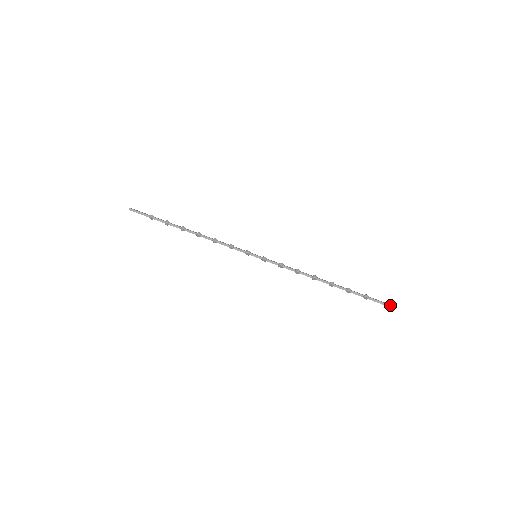
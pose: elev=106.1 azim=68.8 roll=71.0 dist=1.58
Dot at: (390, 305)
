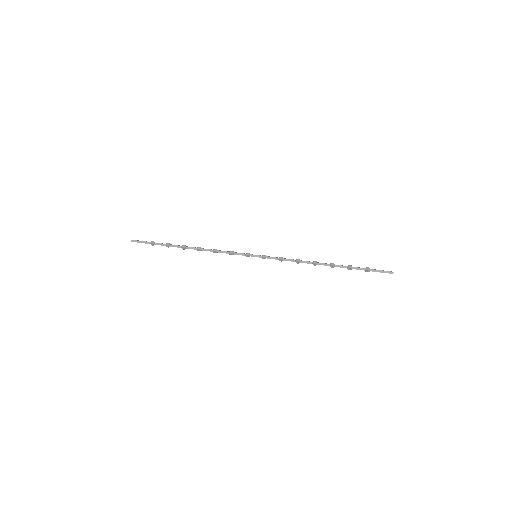
Dot at: (392, 272)
